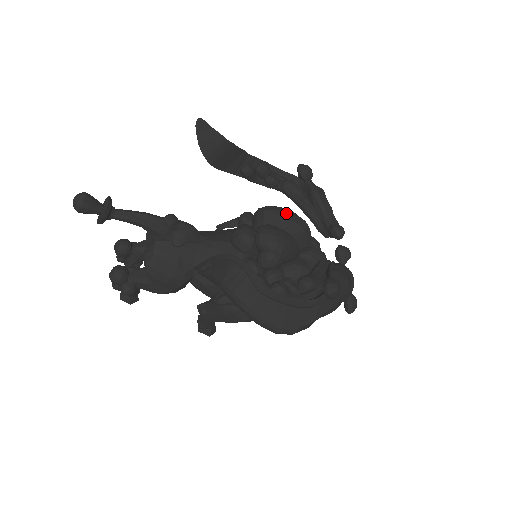
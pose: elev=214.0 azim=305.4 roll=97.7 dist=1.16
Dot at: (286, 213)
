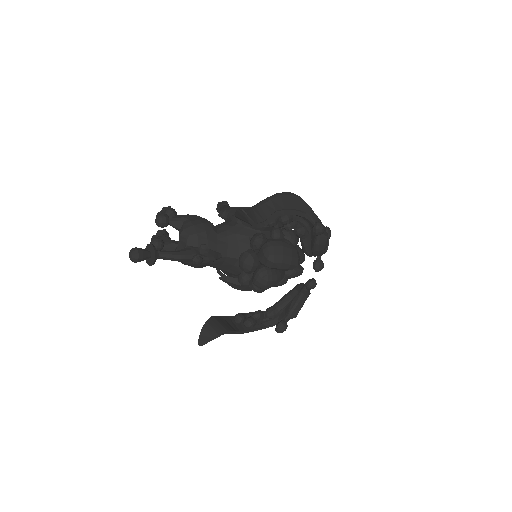
Dot at: (283, 264)
